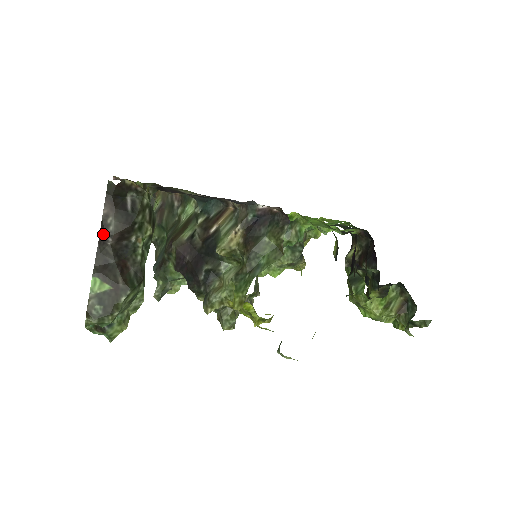
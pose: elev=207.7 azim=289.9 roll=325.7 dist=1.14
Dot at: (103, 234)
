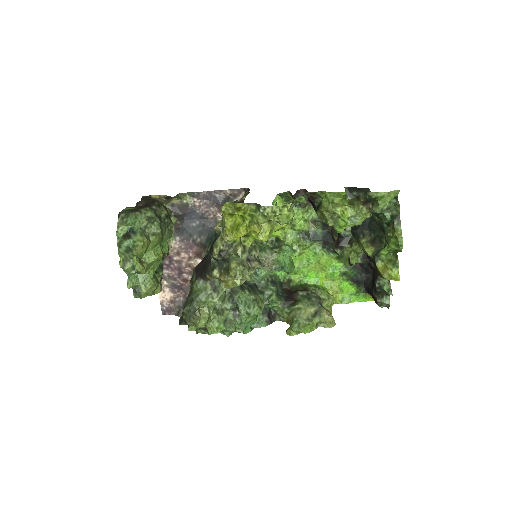
Dot at: (136, 206)
